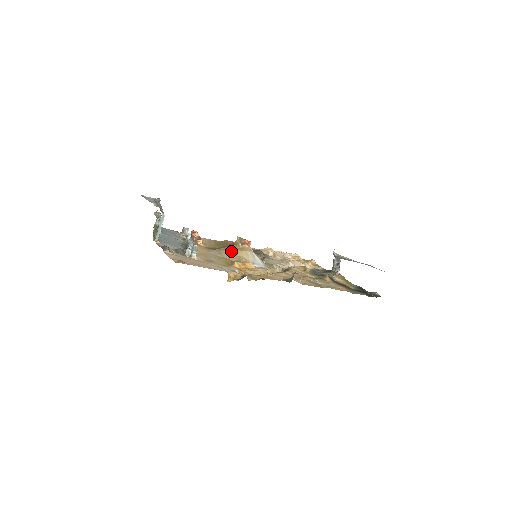
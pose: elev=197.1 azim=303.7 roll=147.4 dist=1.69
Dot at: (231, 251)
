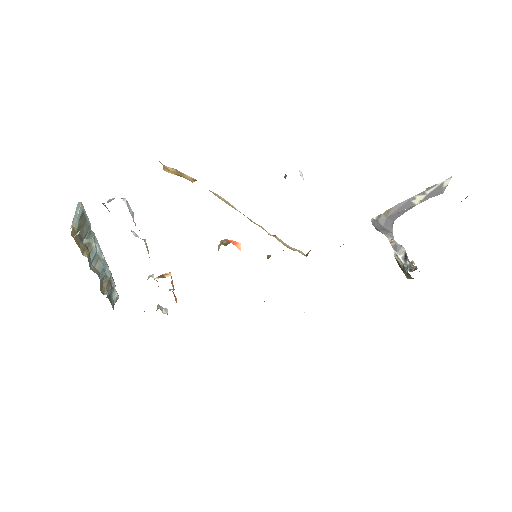
Dot at: occluded
